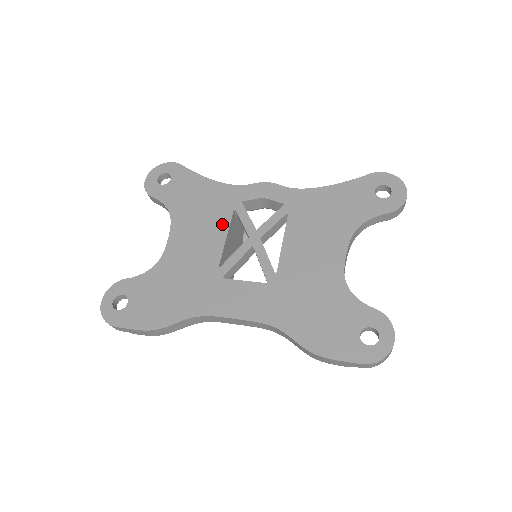
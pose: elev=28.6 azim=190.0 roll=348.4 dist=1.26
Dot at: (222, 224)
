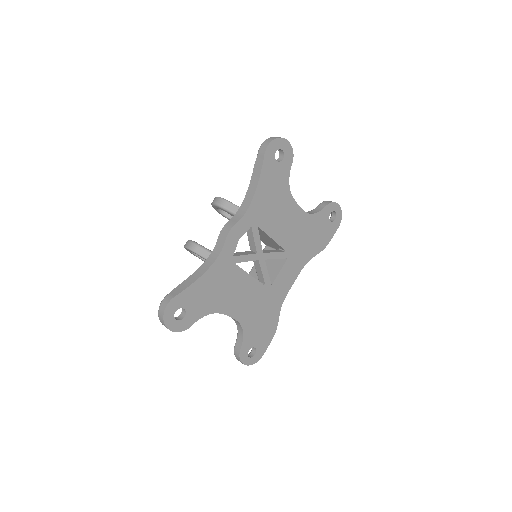
Dot at: (241, 276)
